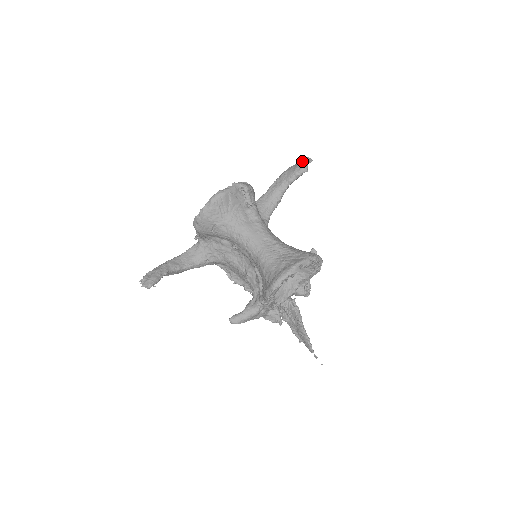
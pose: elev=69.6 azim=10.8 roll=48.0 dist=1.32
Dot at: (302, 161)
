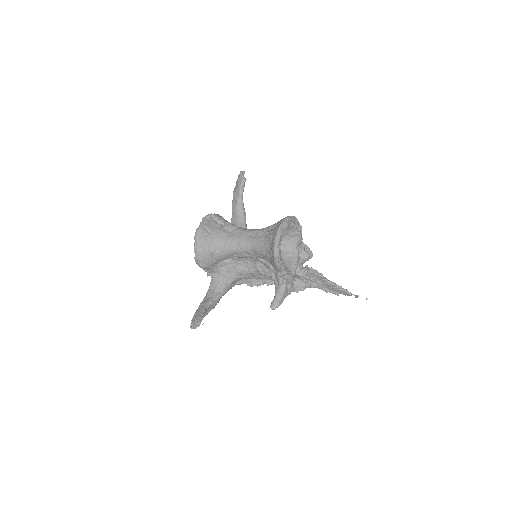
Dot at: (238, 177)
